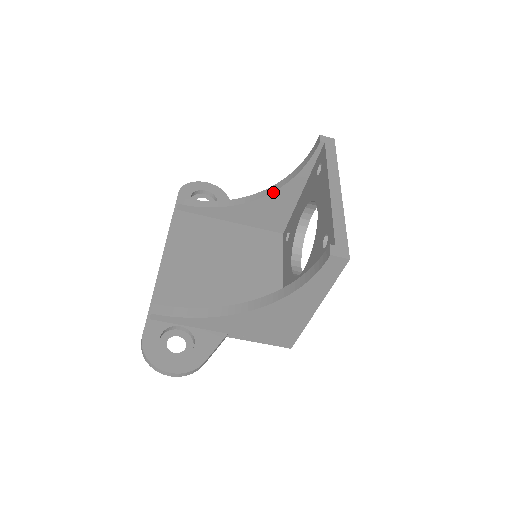
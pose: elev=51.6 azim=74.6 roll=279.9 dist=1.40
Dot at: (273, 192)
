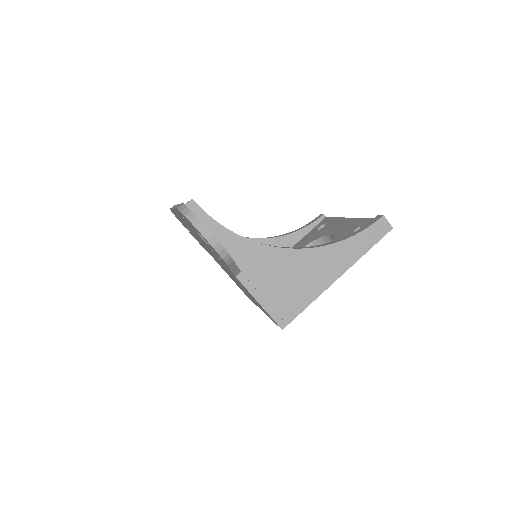
Dot at: (266, 238)
